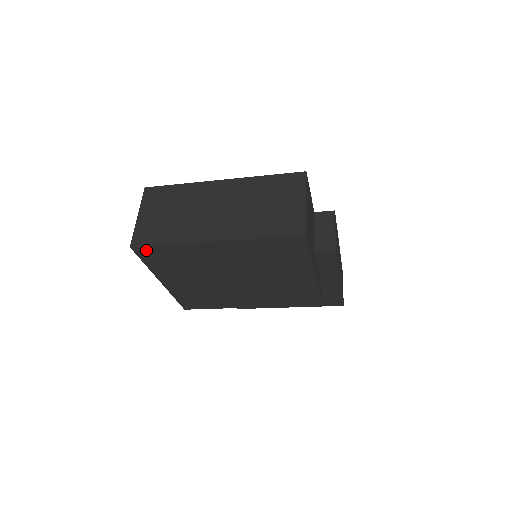
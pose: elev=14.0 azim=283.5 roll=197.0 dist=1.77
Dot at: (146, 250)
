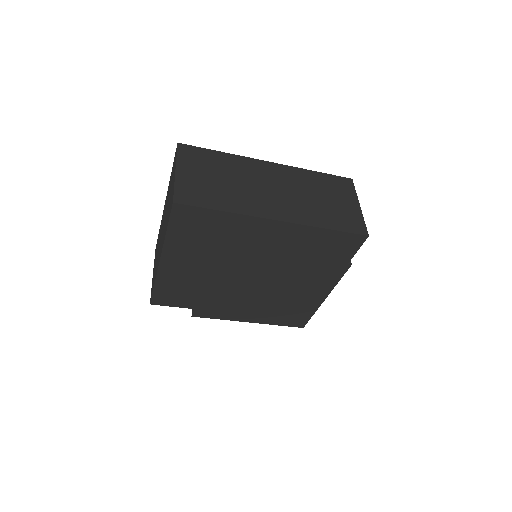
Dot at: (189, 212)
